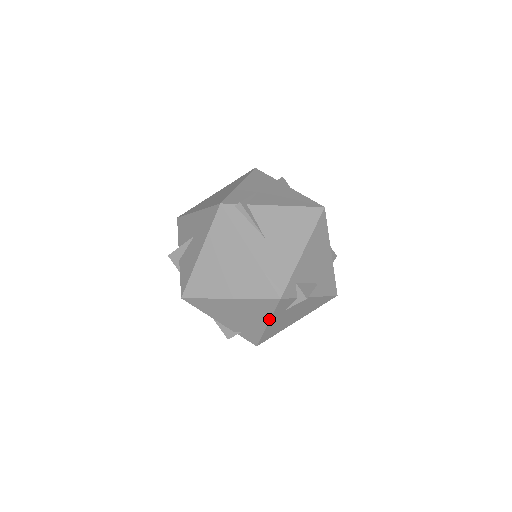
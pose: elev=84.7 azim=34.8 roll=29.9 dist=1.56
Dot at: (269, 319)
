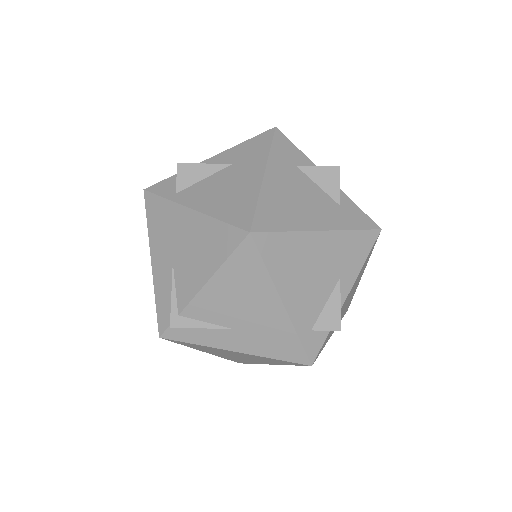
Dot at: (327, 341)
